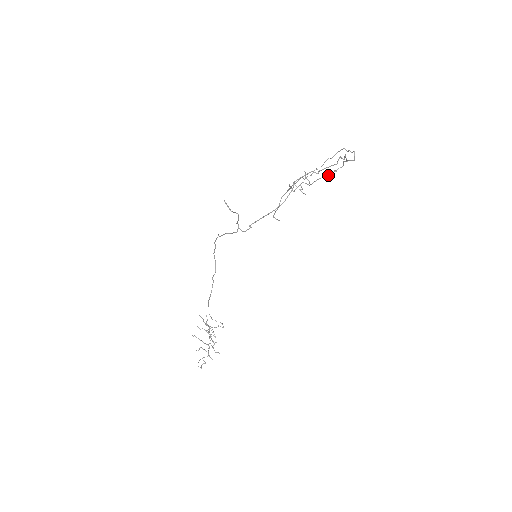
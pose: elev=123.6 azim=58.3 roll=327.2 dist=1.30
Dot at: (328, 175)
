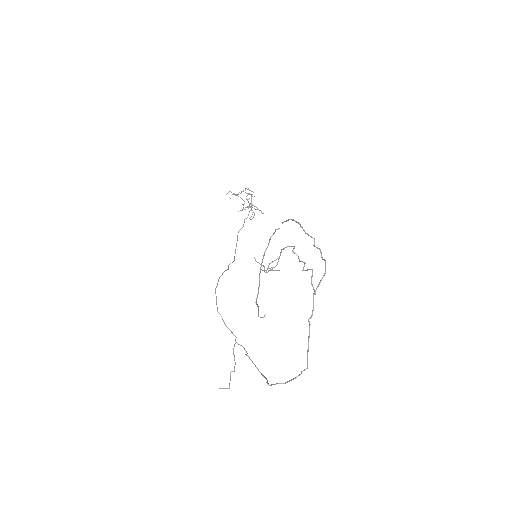
Dot at: occluded
